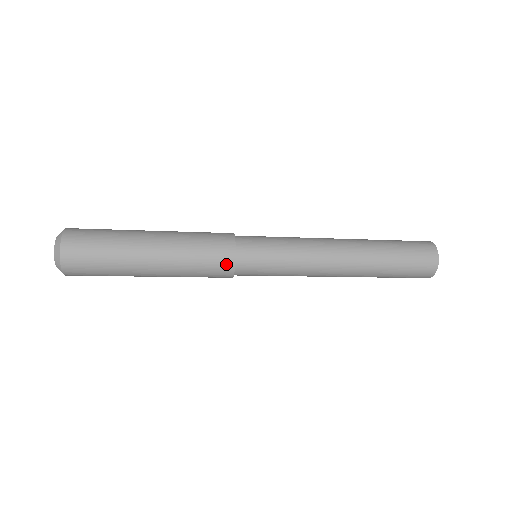
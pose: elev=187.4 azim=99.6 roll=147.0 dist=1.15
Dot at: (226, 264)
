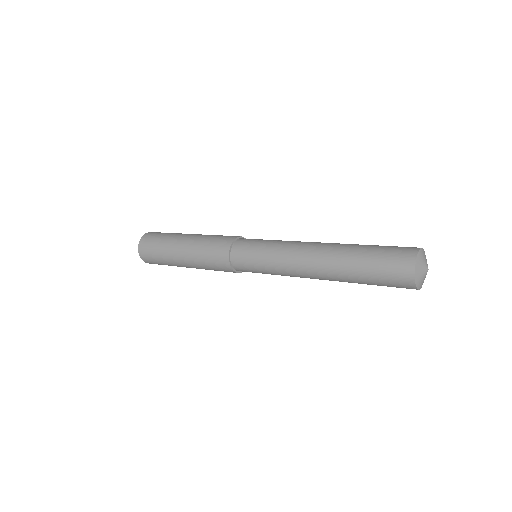
Dot at: (224, 264)
